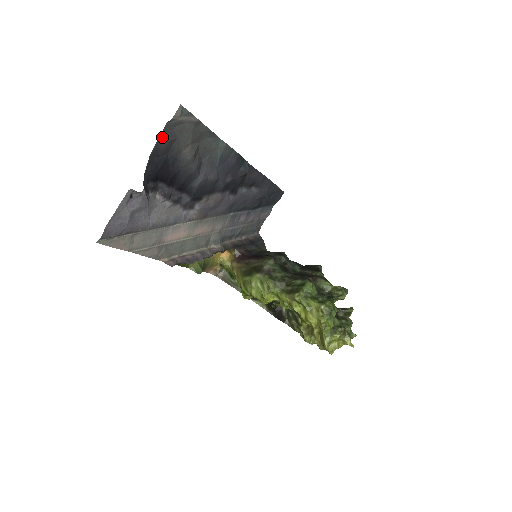
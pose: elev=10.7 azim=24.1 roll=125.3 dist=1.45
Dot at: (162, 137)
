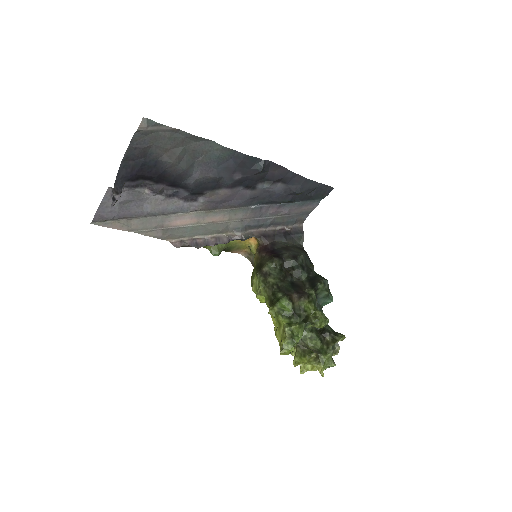
Dot at: (133, 145)
